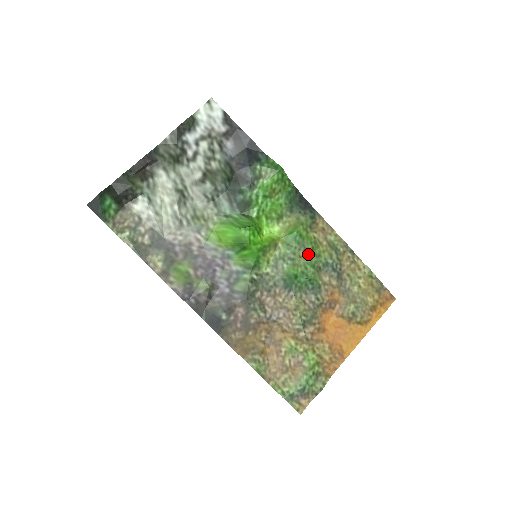
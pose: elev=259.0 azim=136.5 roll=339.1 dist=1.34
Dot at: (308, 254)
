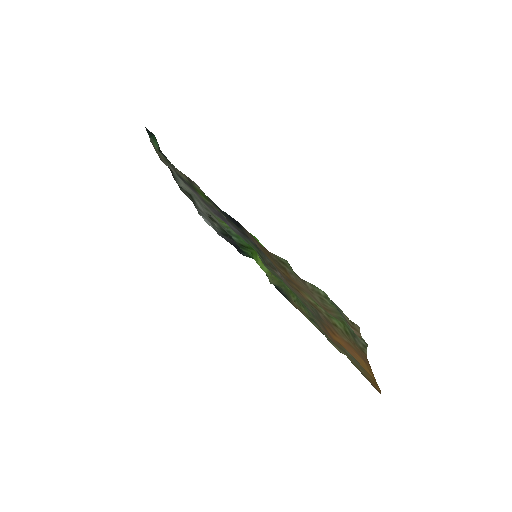
Dot at: (296, 296)
